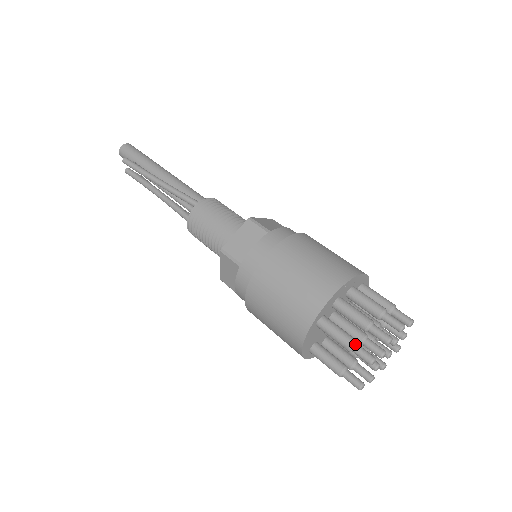
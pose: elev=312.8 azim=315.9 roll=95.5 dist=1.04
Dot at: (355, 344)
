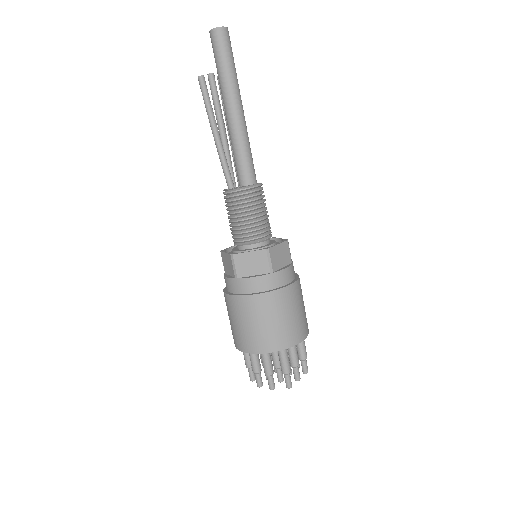
Dot at: (248, 368)
